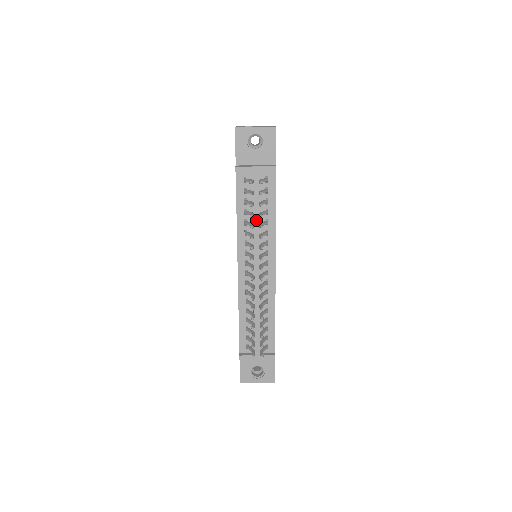
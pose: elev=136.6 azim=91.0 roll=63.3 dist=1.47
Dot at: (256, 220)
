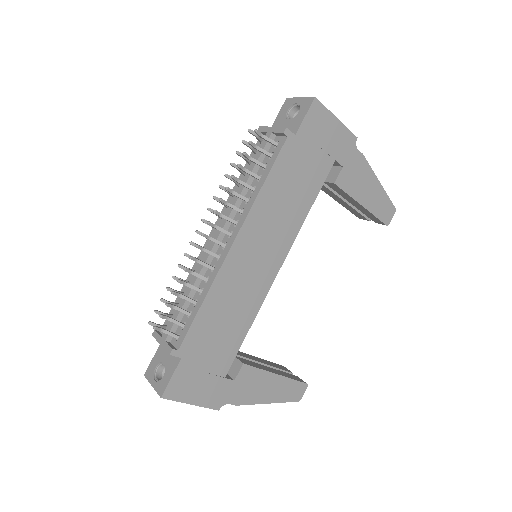
Dot at: (244, 181)
